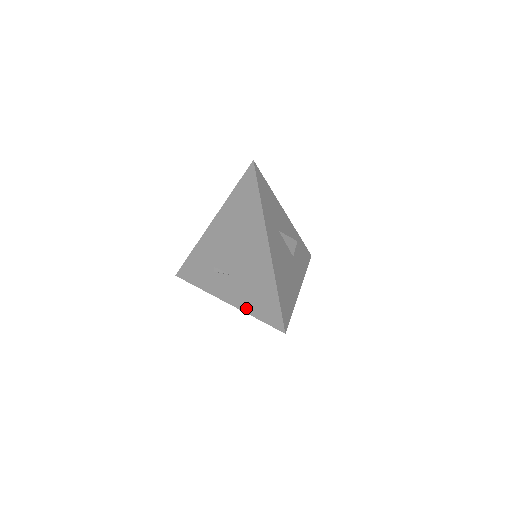
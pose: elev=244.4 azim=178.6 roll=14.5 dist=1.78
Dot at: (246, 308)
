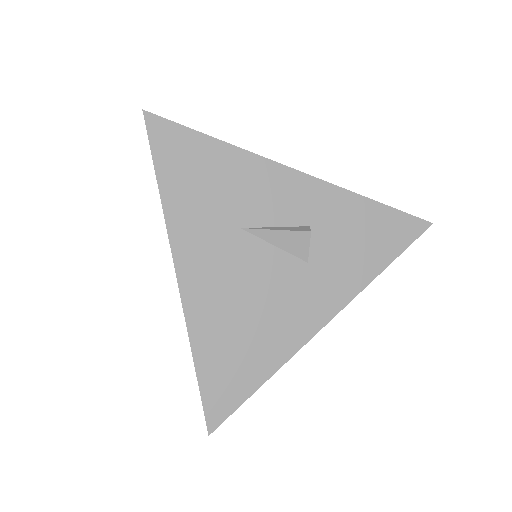
Dot at: occluded
